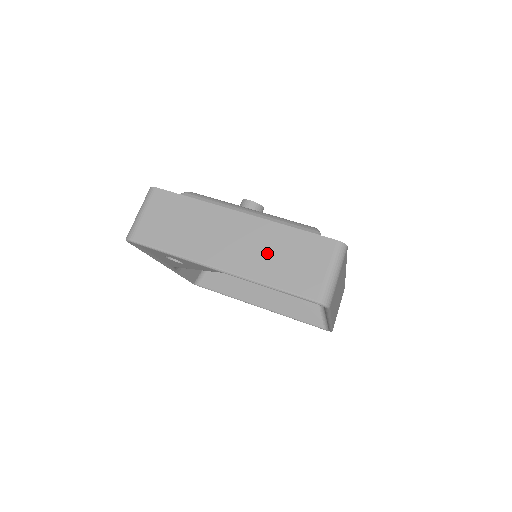
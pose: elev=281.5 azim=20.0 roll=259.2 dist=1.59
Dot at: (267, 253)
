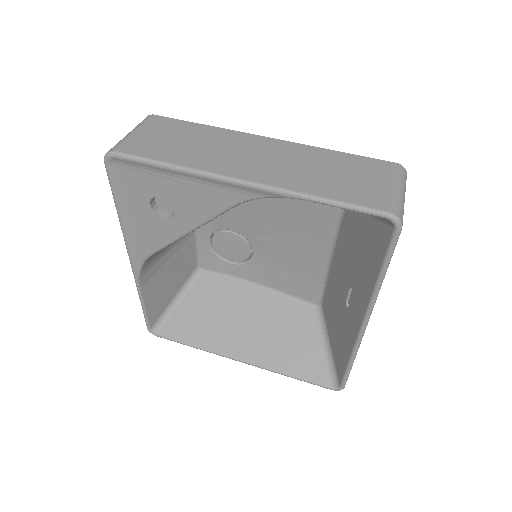
Dot at: (308, 169)
